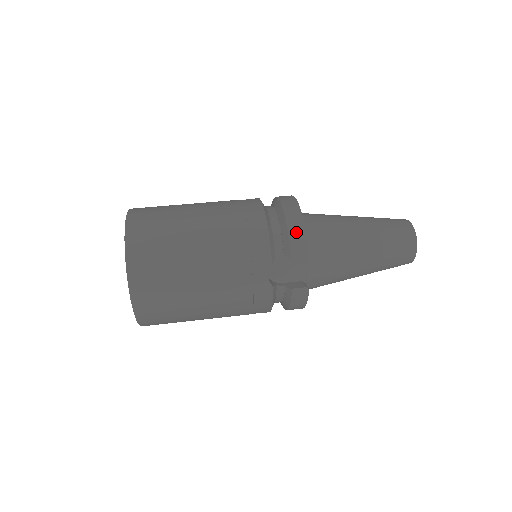
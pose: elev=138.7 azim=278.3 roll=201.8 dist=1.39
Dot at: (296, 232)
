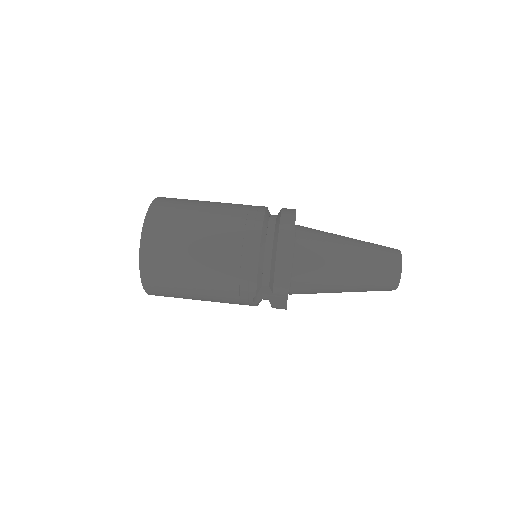
Dot at: (281, 276)
